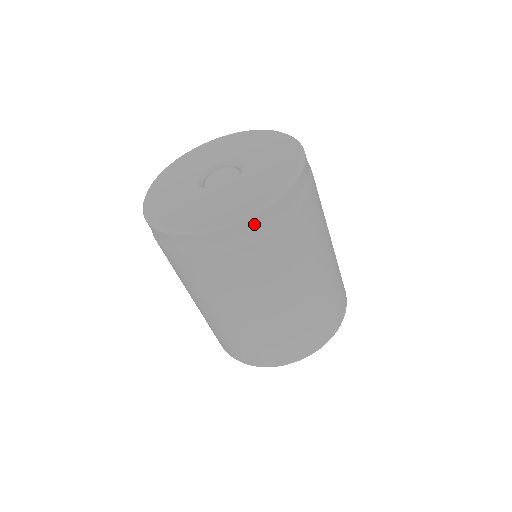
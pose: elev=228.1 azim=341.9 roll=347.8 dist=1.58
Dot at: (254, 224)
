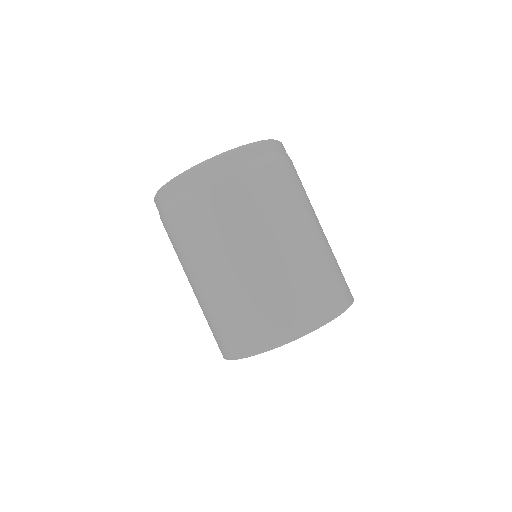
Dot at: (241, 157)
